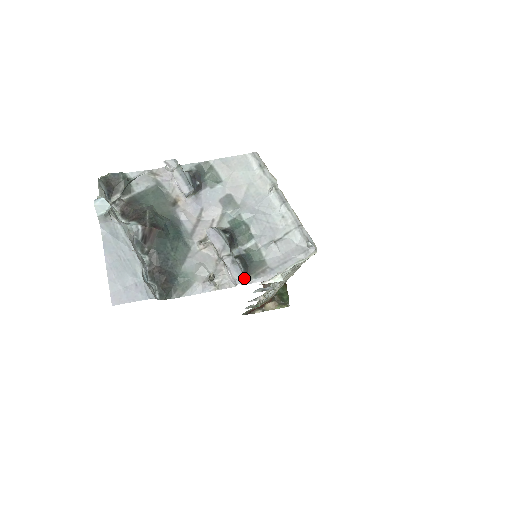
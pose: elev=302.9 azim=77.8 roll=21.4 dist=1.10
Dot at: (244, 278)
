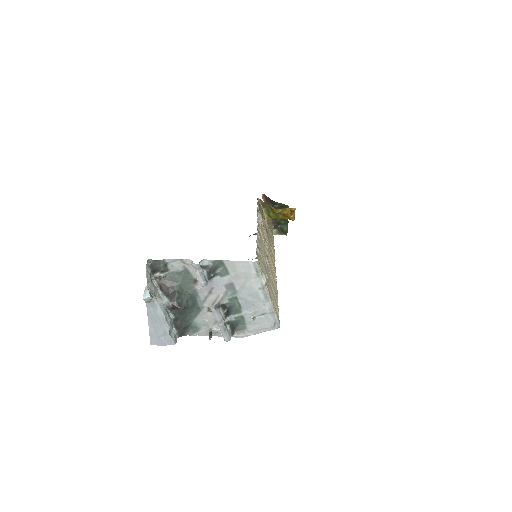
Dot at: (230, 339)
